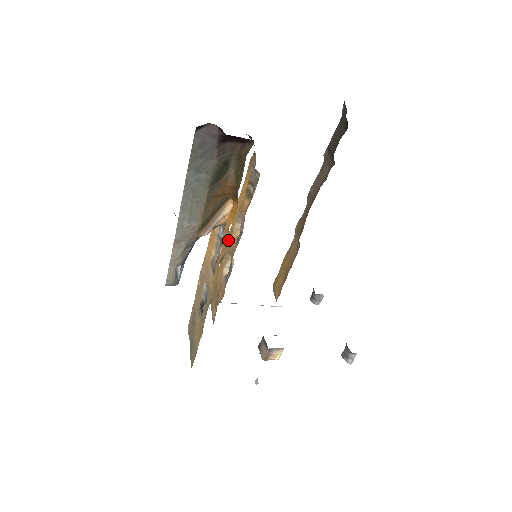
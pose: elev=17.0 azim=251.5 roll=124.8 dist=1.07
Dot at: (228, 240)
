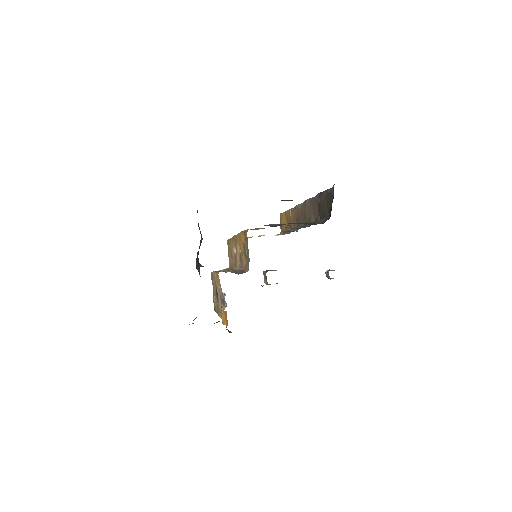
Dot at: (235, 239)
